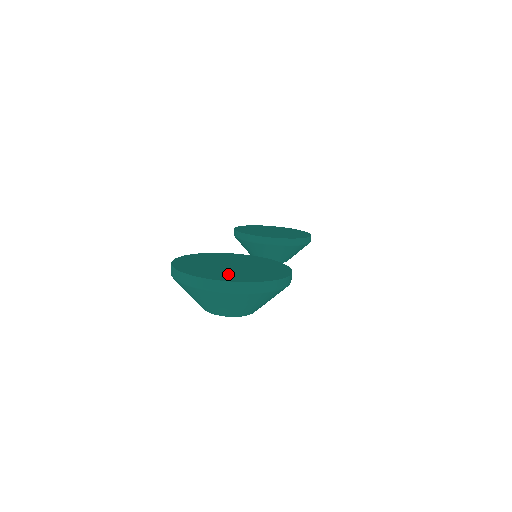
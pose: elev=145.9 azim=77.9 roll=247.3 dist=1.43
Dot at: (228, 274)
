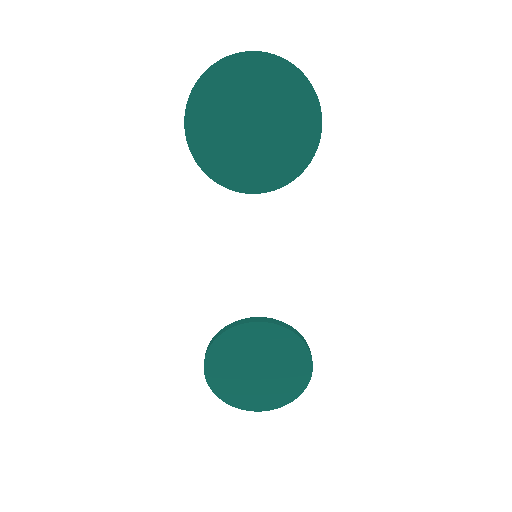
Dot at: (263, 395)
